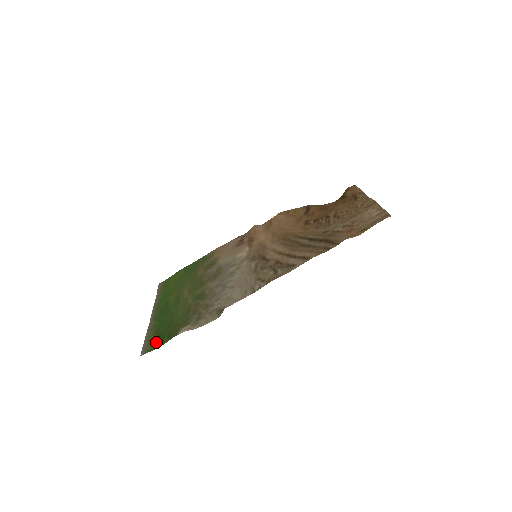
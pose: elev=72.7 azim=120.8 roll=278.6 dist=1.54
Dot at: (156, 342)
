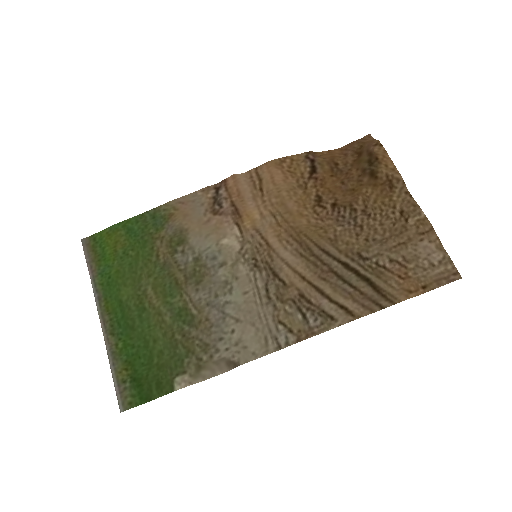
Dot at: (137, 389)
